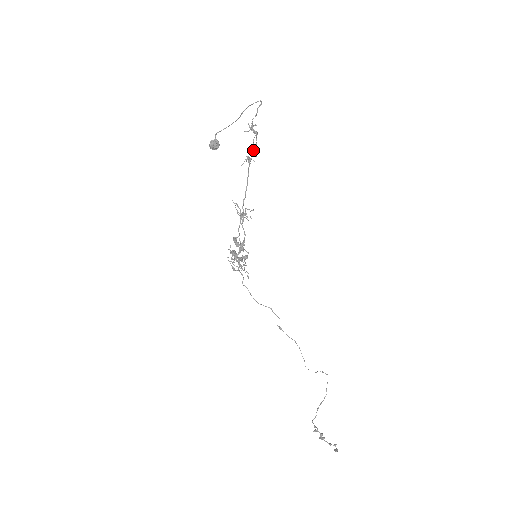
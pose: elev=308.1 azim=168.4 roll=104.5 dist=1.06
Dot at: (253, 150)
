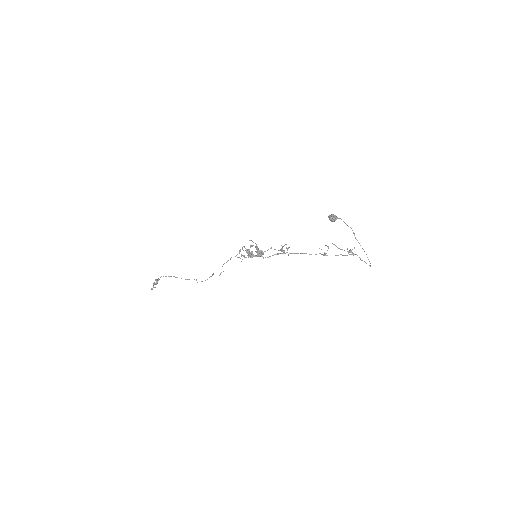
Dot at: occluded
